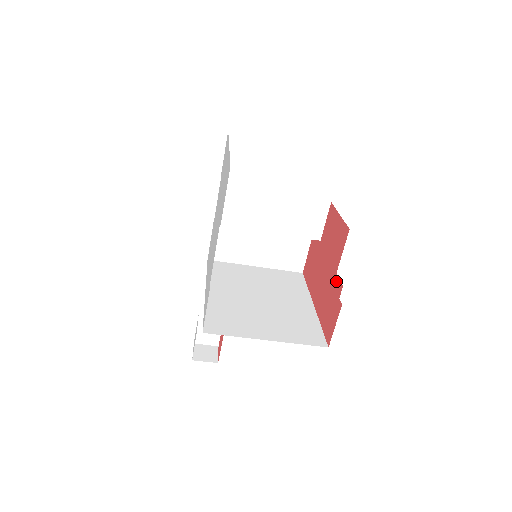
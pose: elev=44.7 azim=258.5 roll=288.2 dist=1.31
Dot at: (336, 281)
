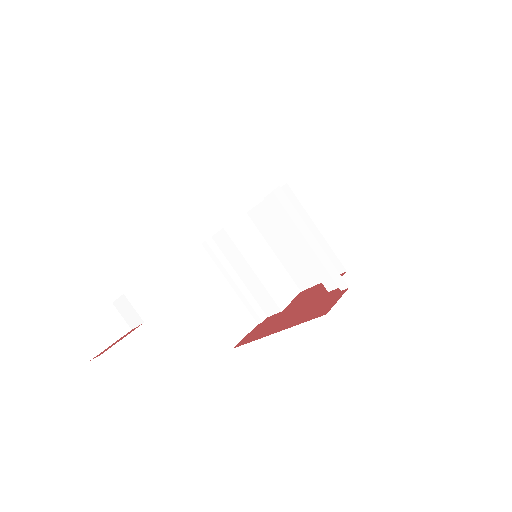
Dot at: (330, 293)
